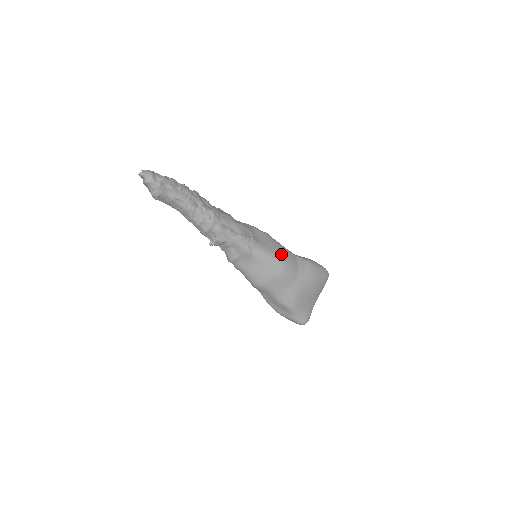
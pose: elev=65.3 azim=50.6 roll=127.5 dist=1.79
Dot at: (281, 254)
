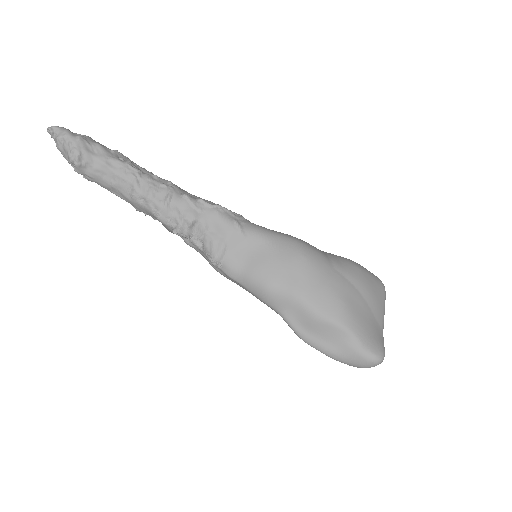
Dot at: occluded
